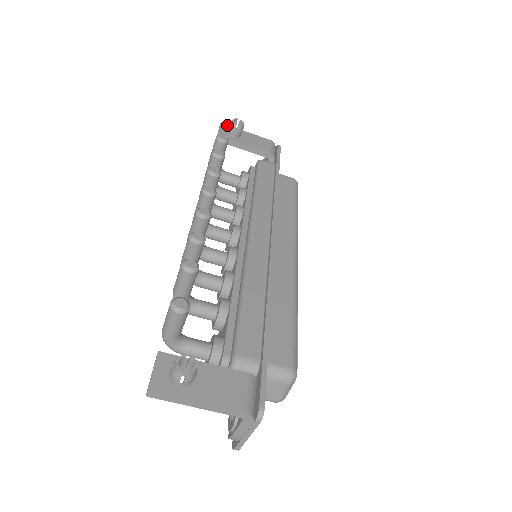
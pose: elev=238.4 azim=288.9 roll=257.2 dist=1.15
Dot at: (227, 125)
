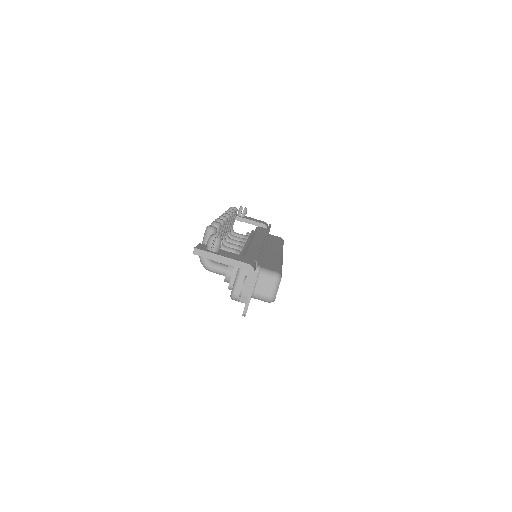
Dot at: occluded
